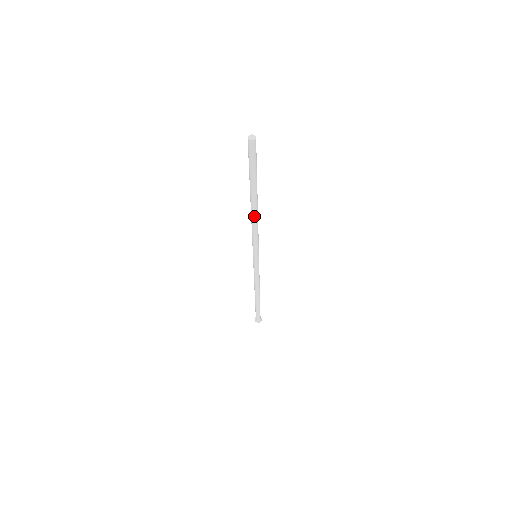
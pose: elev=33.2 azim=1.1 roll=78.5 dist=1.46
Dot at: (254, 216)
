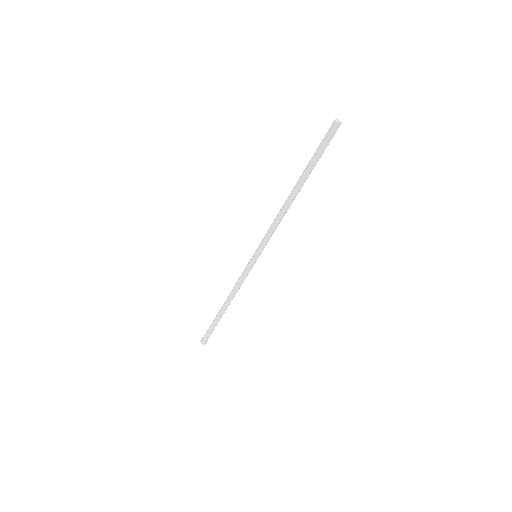
Dot at: (289, 207)
